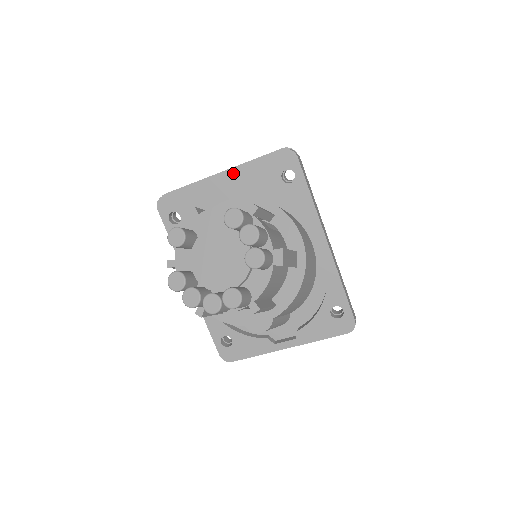
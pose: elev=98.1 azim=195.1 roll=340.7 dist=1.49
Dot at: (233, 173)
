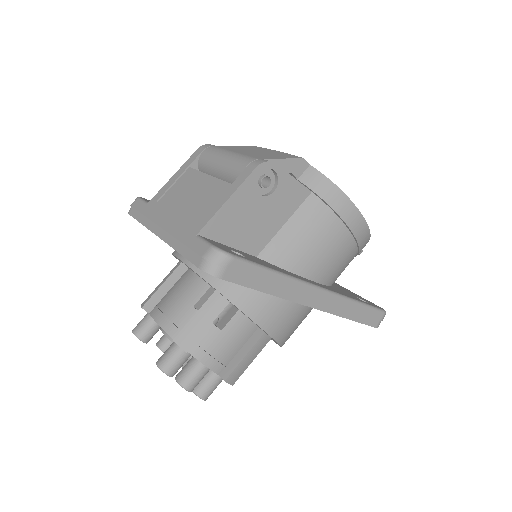
Dot at: occluded
